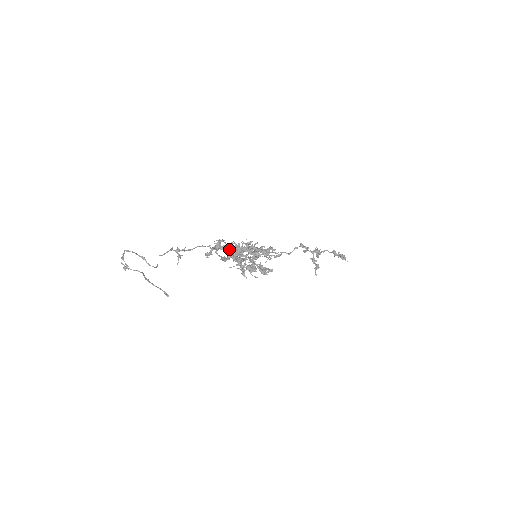
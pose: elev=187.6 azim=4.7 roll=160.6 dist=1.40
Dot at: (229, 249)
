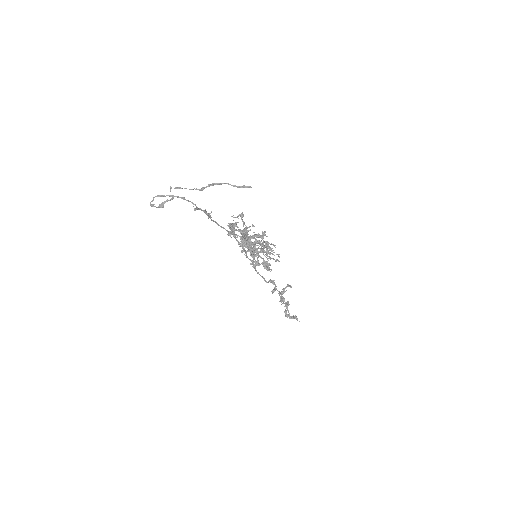
Dot at: occluded
